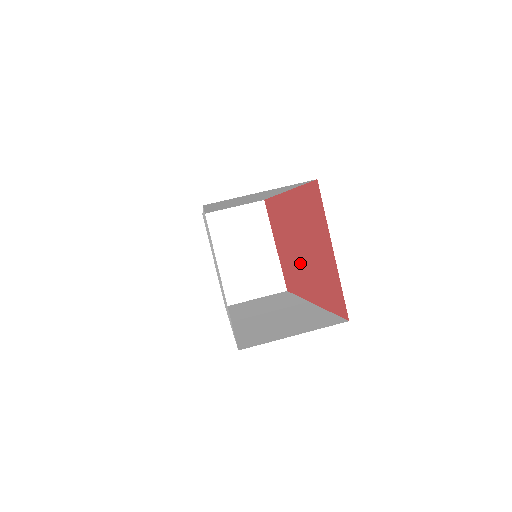
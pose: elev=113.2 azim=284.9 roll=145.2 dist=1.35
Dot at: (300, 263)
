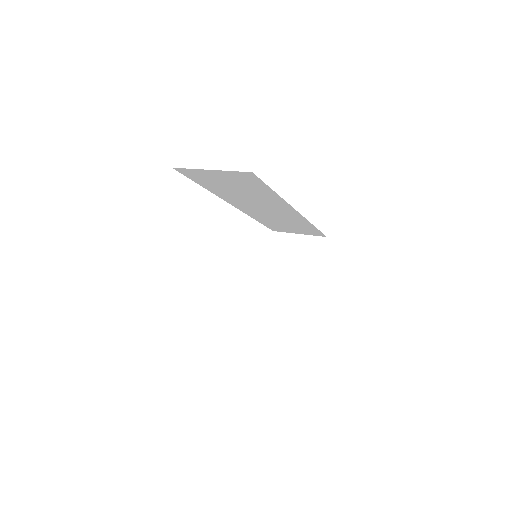
Dot at: occluded
